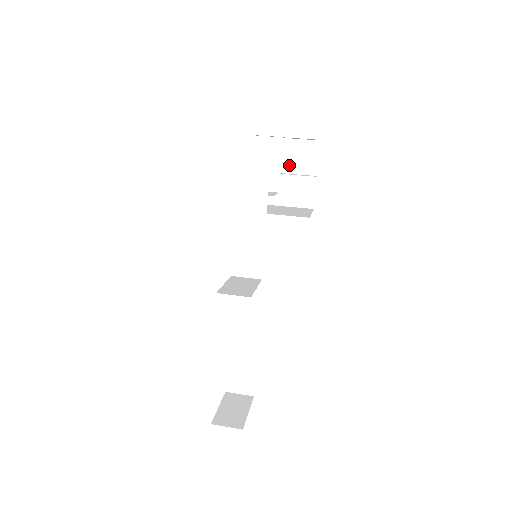
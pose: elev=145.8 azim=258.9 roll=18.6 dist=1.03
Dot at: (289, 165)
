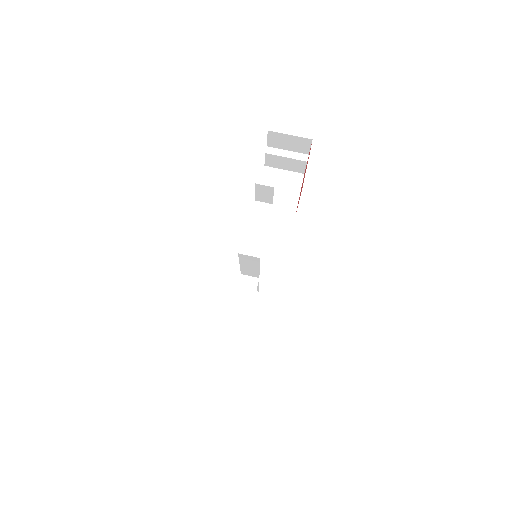
Dot at: (285, 146)
